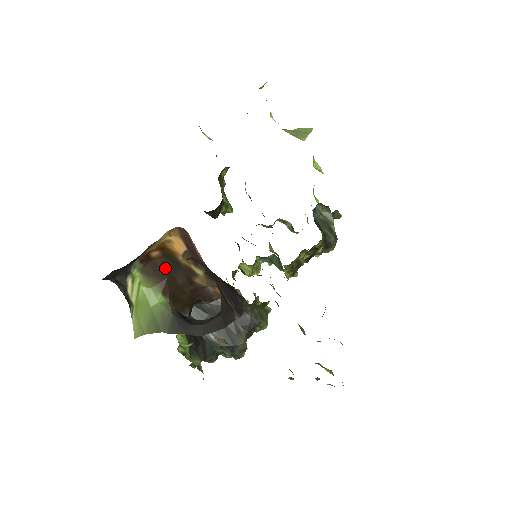
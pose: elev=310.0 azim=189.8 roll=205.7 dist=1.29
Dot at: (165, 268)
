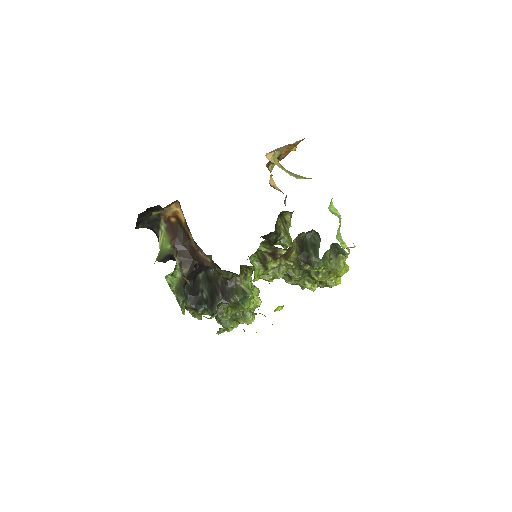
Dot at: (177, 230)
